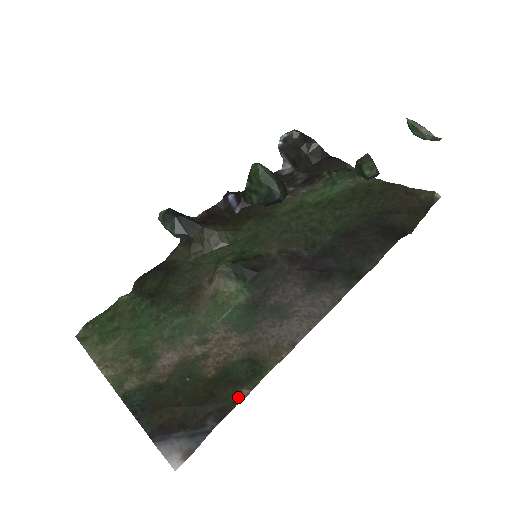
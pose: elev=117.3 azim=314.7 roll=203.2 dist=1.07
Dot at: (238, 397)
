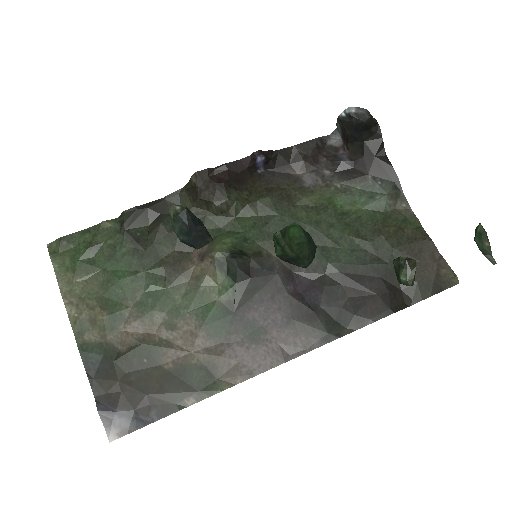
Dot at: (184, 403)
